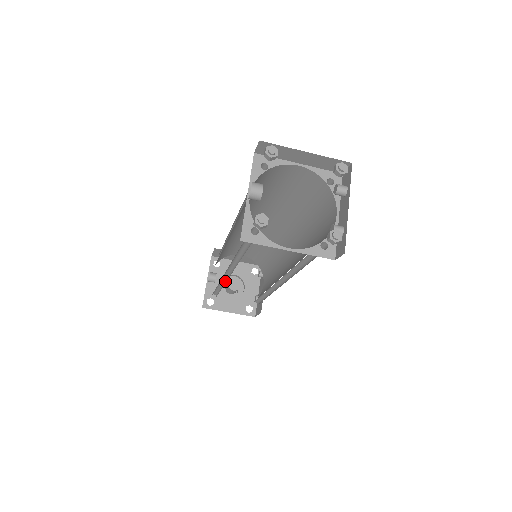
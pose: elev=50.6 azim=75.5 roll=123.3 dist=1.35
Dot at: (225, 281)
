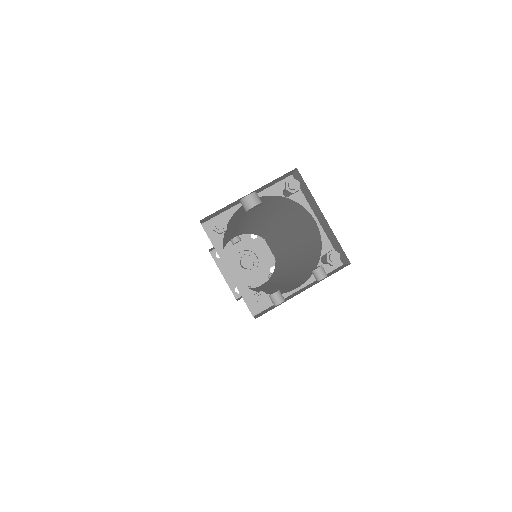
Dot at: occluded
